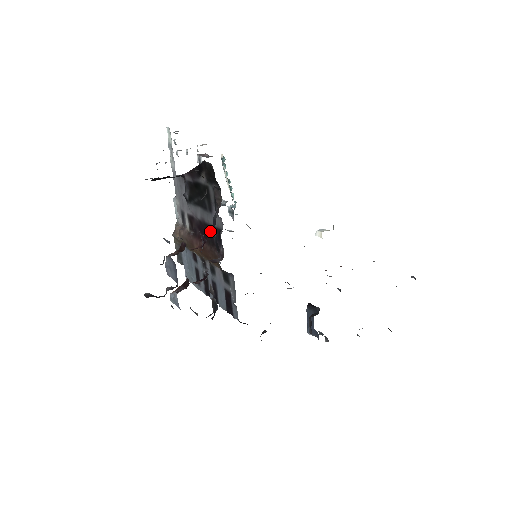
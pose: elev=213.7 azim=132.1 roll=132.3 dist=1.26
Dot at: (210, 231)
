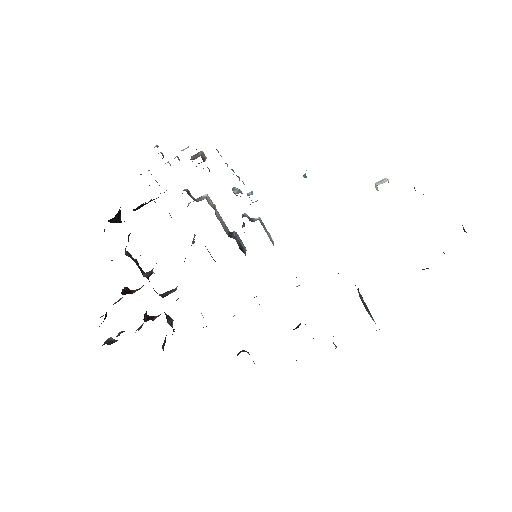
Dot at: occluded
